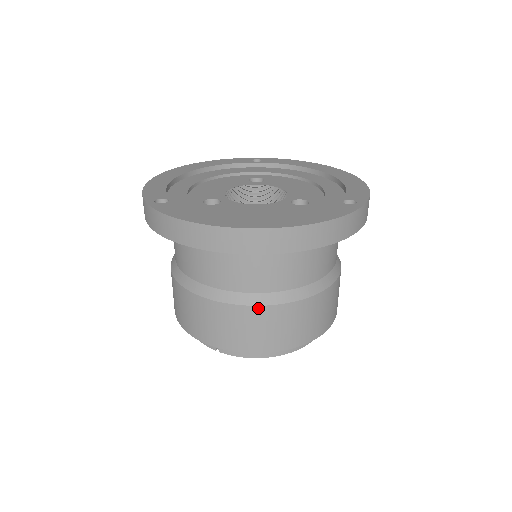
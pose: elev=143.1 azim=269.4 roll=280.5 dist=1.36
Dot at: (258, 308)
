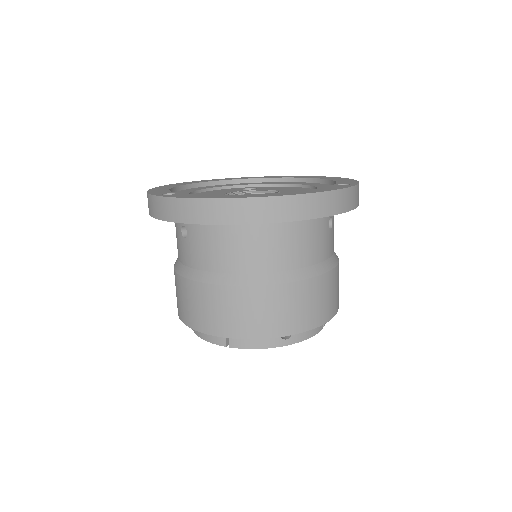
Dot at: (269, 287)
